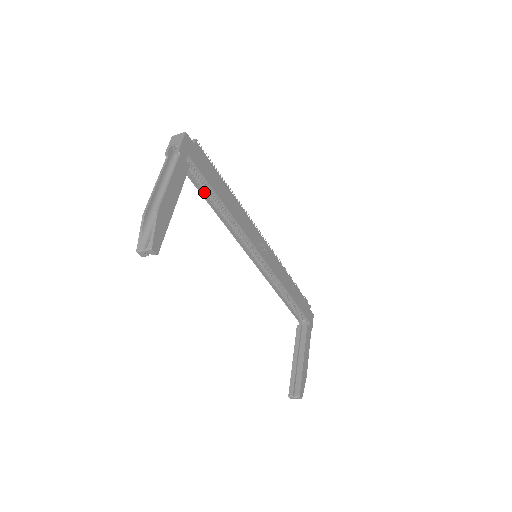
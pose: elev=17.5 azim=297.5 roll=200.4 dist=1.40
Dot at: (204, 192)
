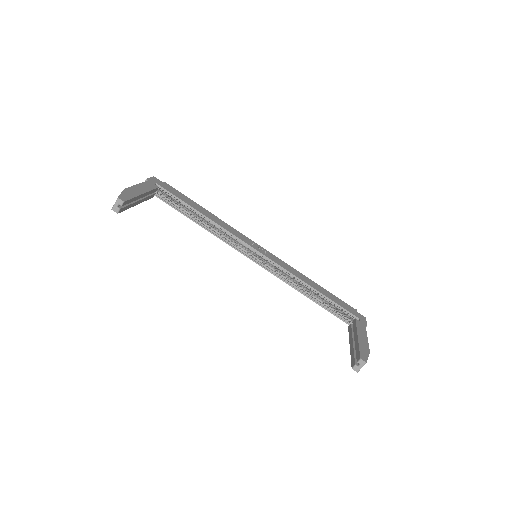
Dot at: (184, 212)
